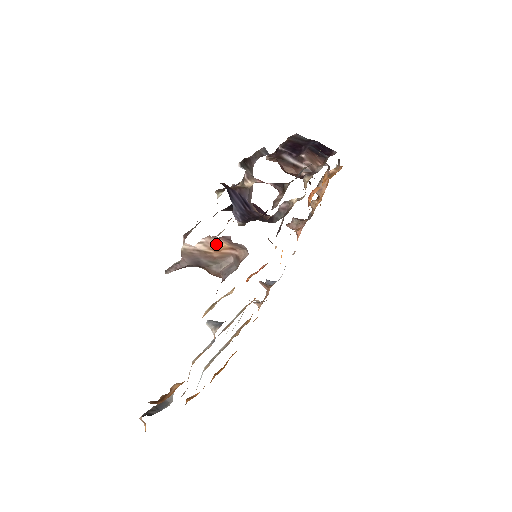
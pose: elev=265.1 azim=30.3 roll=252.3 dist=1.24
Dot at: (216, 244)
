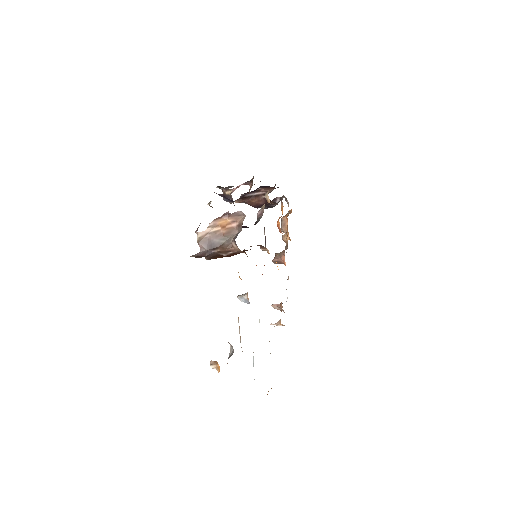
Dot at: (220, 221)
